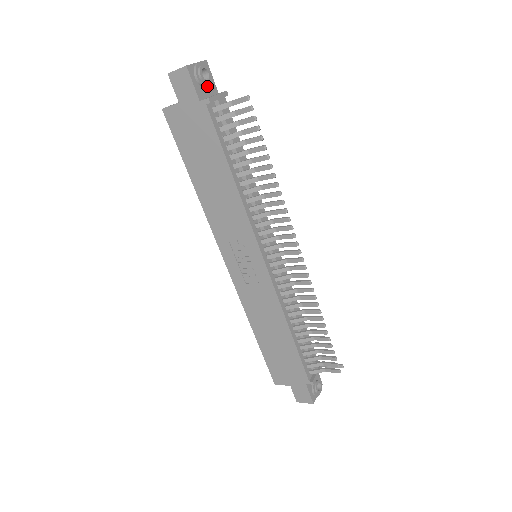
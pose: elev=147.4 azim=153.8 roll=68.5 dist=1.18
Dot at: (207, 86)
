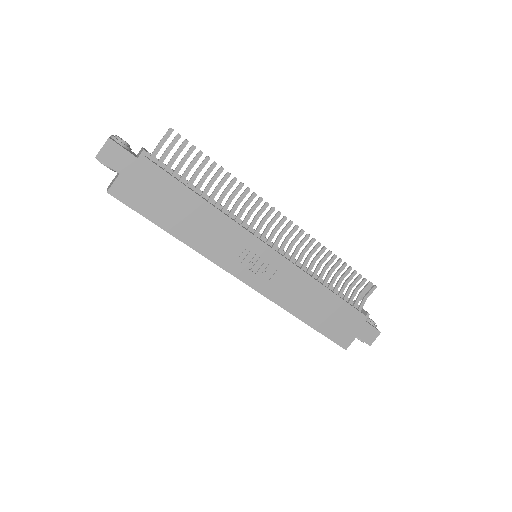
Dot at: (130, 148)
